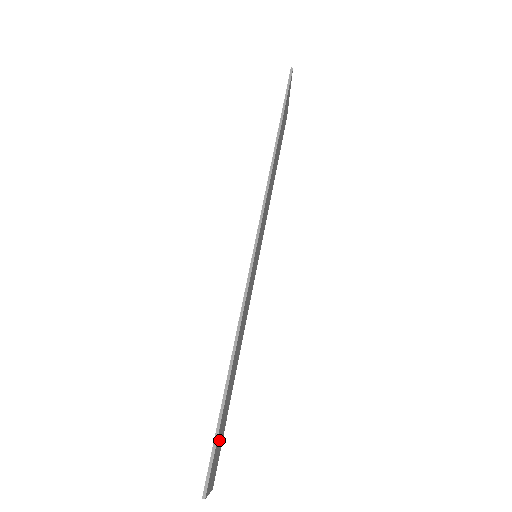
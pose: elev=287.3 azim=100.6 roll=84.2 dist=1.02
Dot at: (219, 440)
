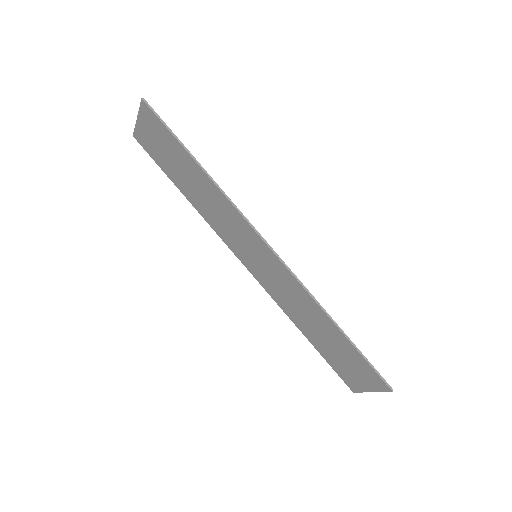
Dot at: (355, 365)
